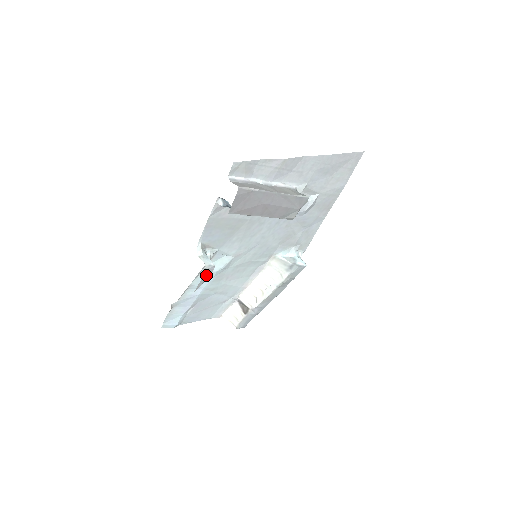
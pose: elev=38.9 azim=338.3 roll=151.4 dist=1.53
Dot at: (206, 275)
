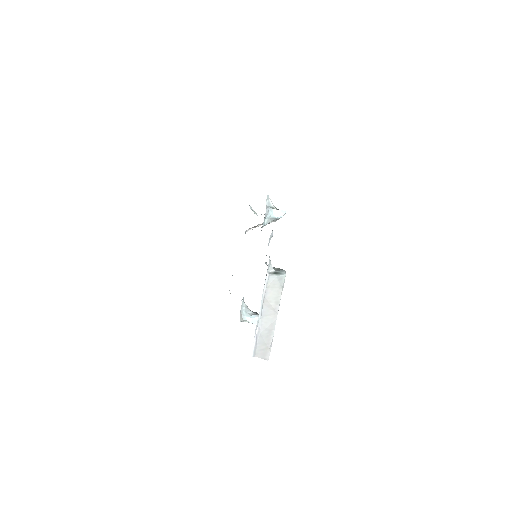
Dot at: occluded
